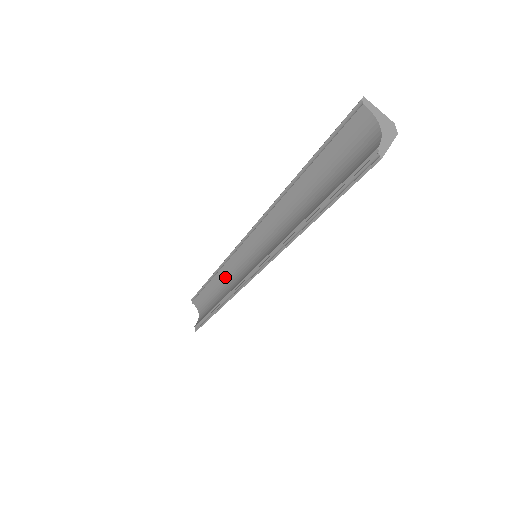
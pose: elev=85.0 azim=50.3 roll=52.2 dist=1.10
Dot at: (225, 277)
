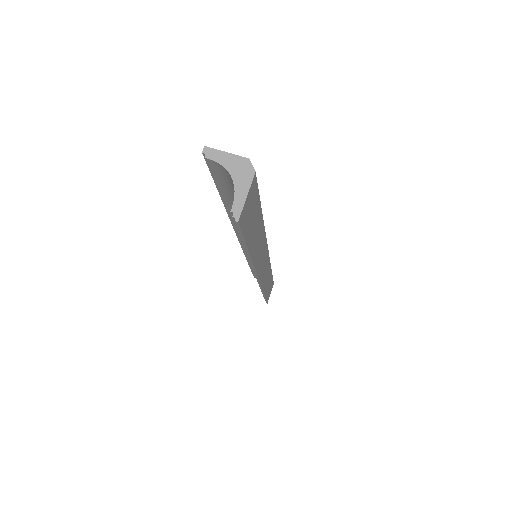
Dot at: occluded
